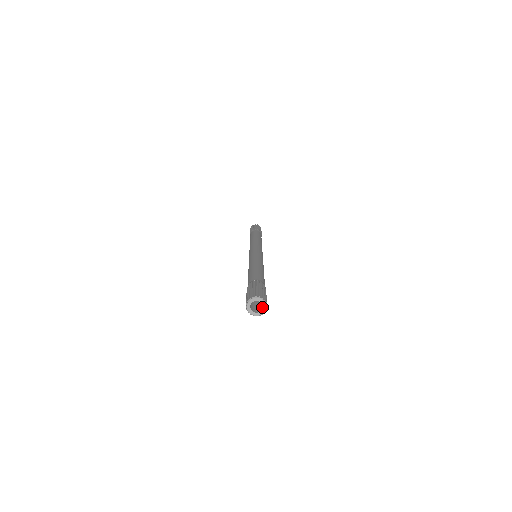
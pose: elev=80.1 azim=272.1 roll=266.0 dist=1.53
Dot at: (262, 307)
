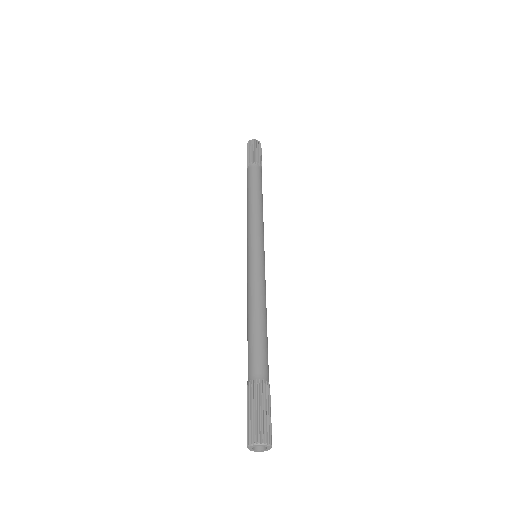
Dot at: (266, 446)
